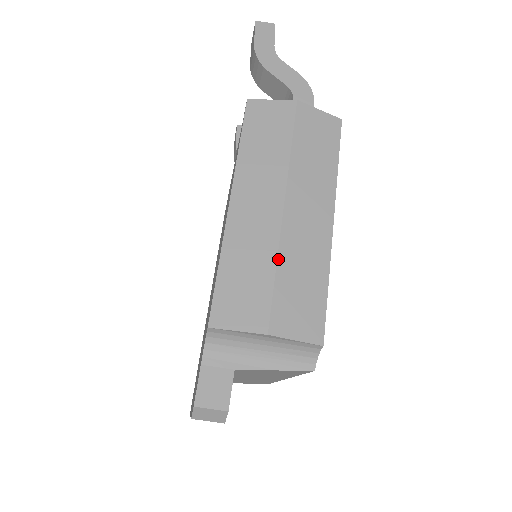
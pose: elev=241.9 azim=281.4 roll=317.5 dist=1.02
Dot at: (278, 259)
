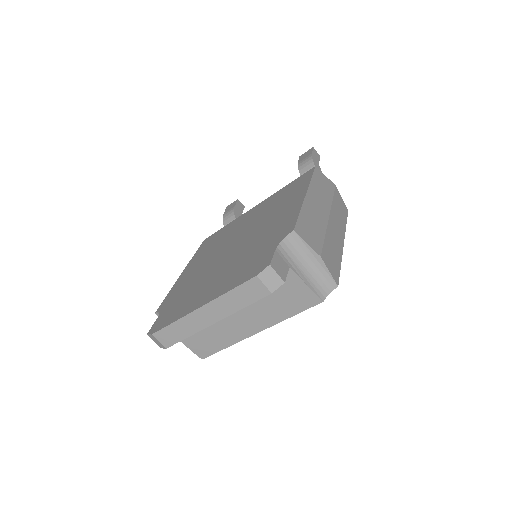
Dot at: (326, 232)
